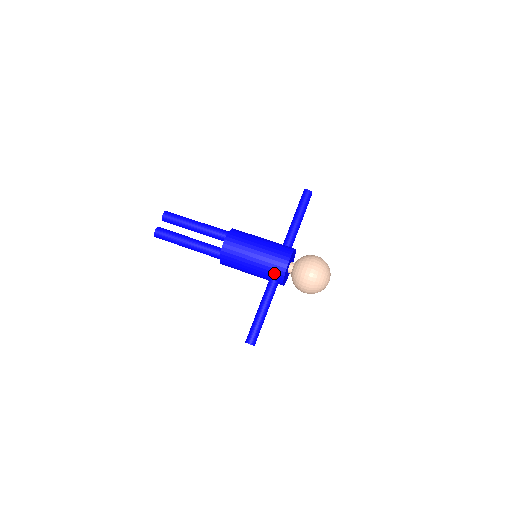
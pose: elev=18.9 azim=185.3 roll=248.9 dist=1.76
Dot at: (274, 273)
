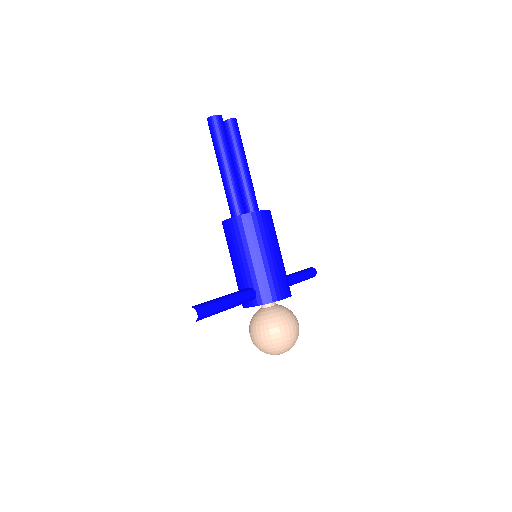
Dot at: (268, 289)
